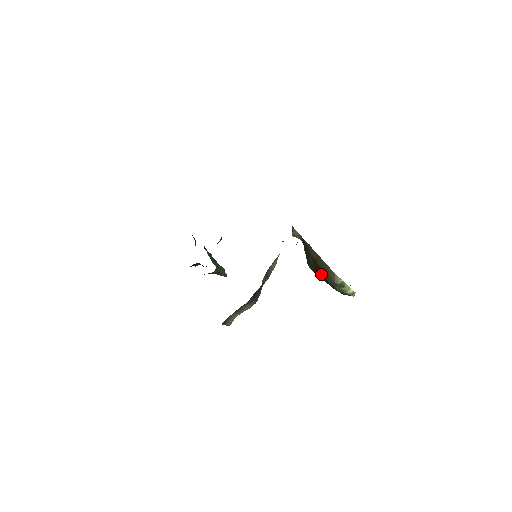
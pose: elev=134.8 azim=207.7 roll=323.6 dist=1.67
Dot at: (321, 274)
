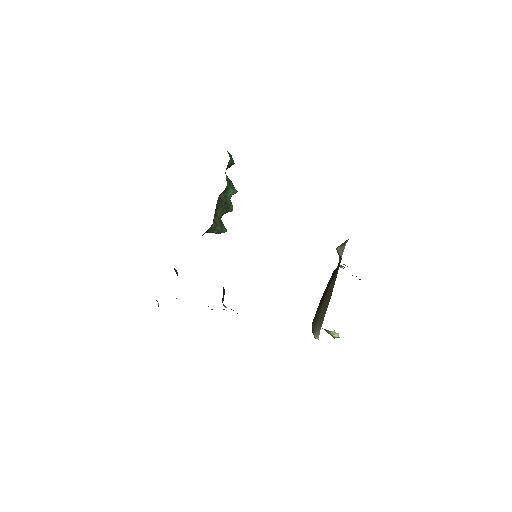
Dot at: (318, 308)
